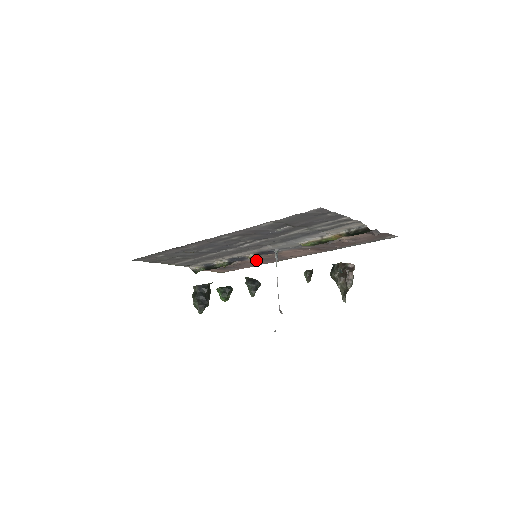
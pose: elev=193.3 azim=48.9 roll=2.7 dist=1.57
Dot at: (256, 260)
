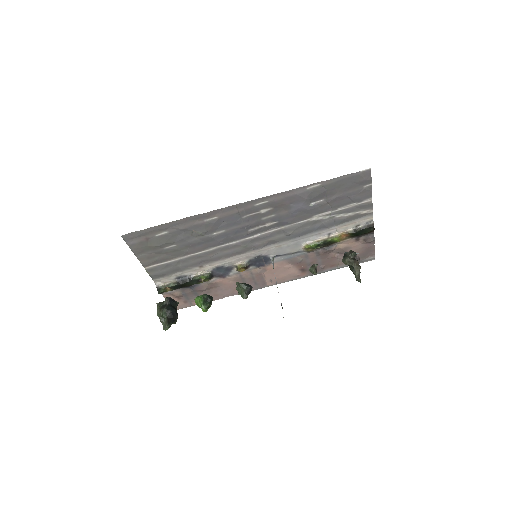
Dot at: (234, 281)
